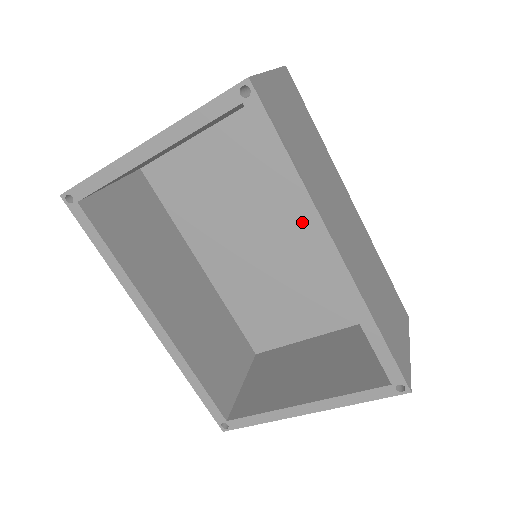
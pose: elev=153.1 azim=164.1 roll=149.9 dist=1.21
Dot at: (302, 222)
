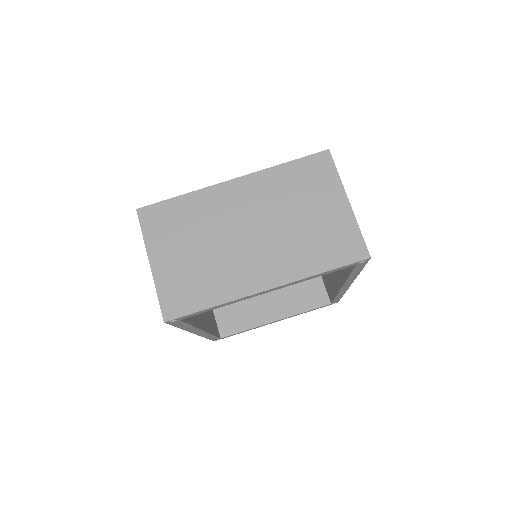
Dot at: occluded
